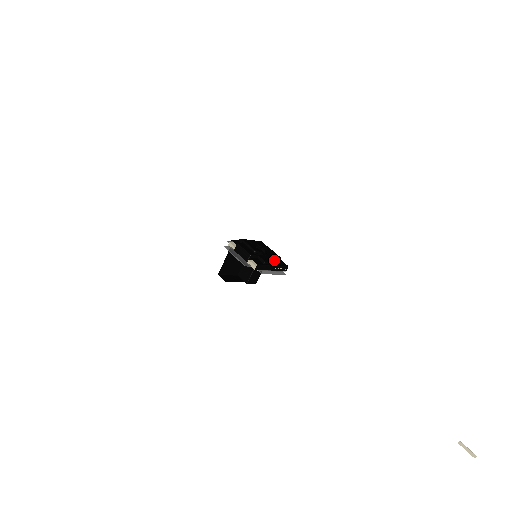
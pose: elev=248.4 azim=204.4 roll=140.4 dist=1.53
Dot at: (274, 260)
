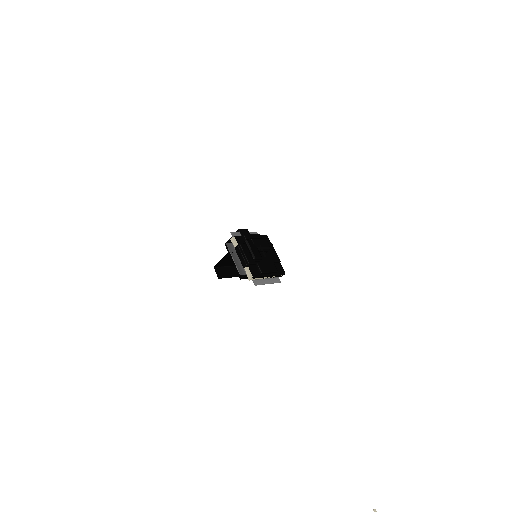
Dot at: (272, 268)
